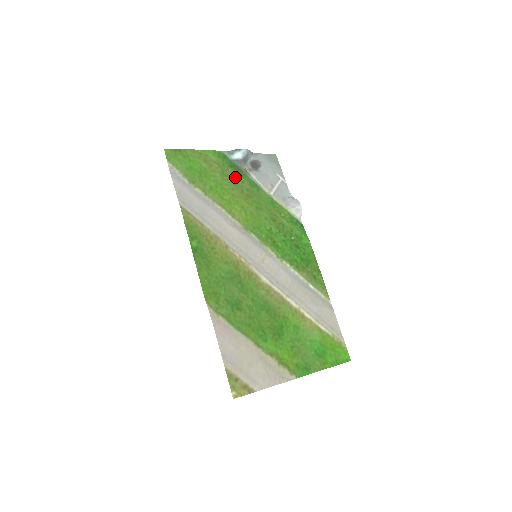
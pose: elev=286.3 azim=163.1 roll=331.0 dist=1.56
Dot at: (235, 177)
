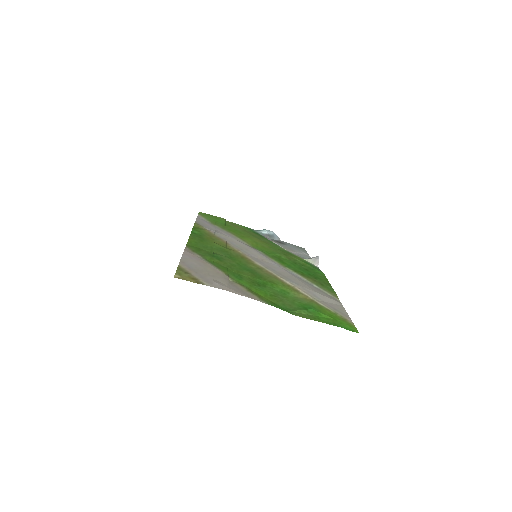
Dot at: (256, 235)
